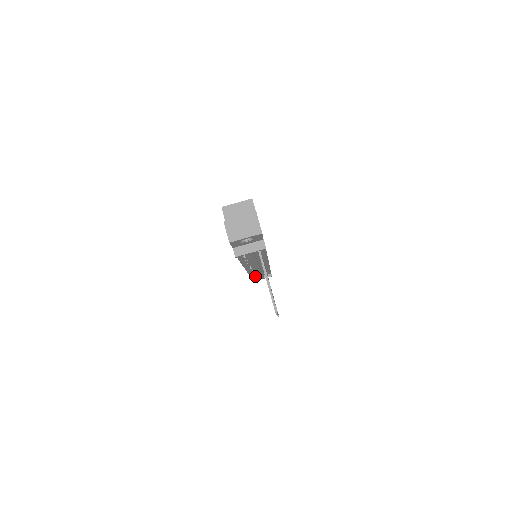
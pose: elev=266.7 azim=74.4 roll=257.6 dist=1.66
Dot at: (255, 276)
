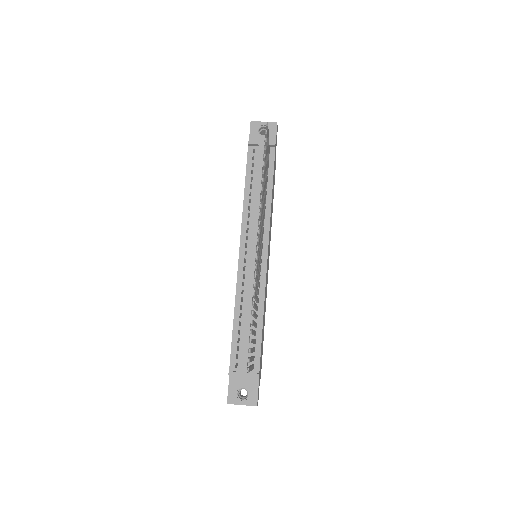
Dot at: occluded
